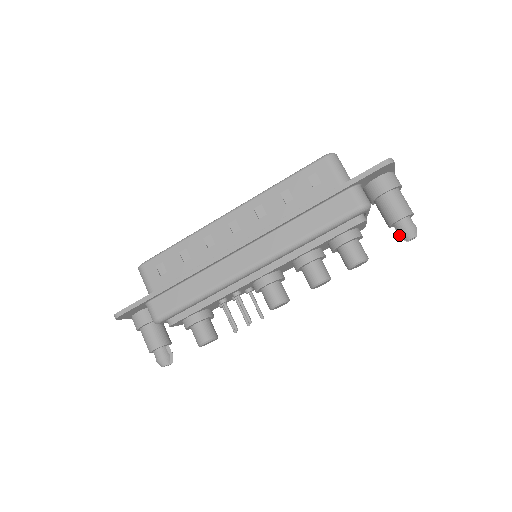
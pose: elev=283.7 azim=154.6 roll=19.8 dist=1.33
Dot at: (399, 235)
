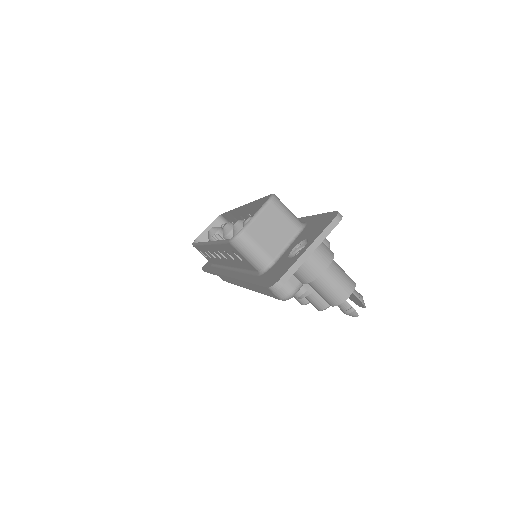
Dot at: occluded
